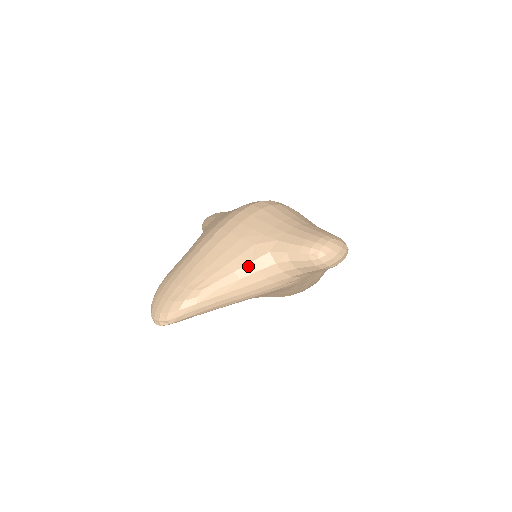
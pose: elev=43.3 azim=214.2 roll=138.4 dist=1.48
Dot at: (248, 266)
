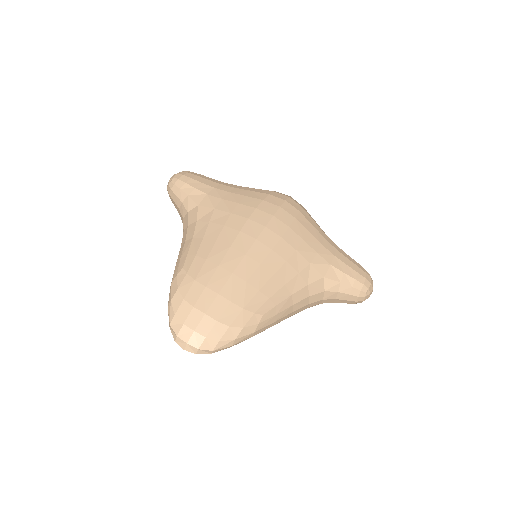
Dot at: (304, 290)
